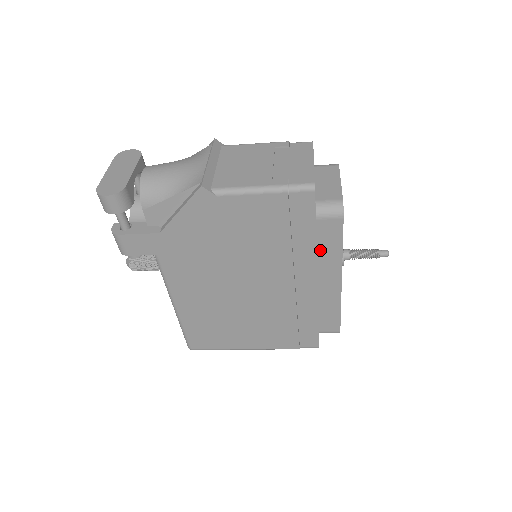
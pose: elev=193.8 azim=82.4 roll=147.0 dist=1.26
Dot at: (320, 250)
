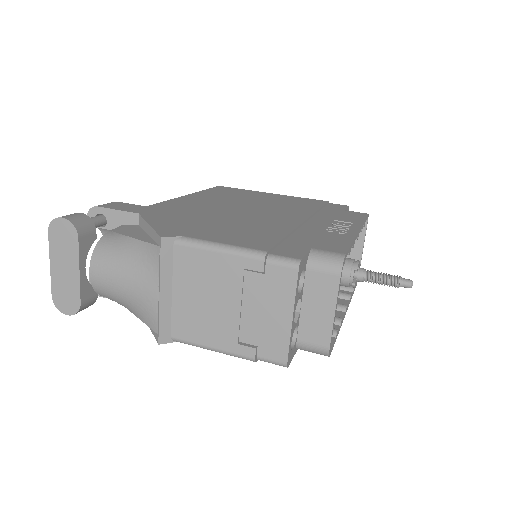
Dot at: occluded
